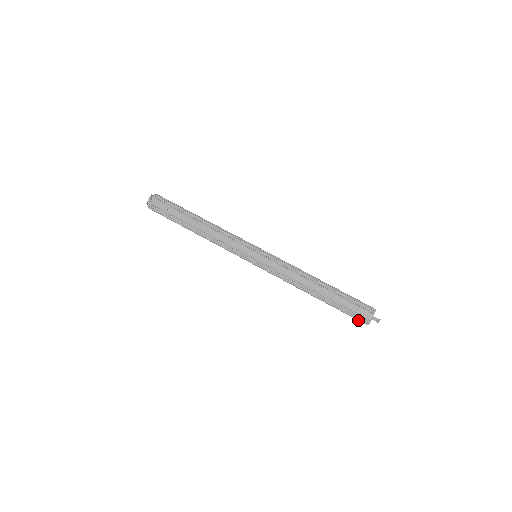
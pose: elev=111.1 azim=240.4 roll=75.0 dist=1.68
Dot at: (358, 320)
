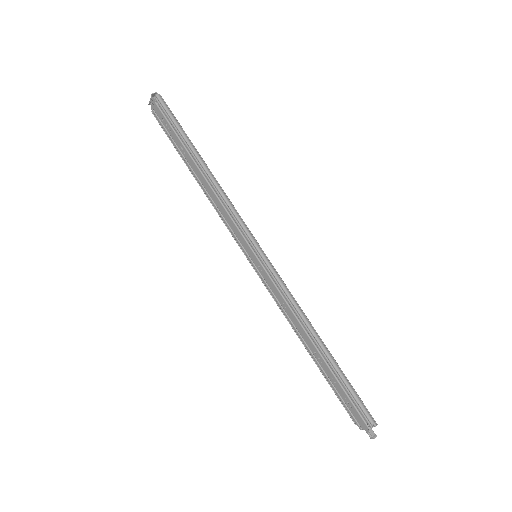
Dot at: (349, 414)
